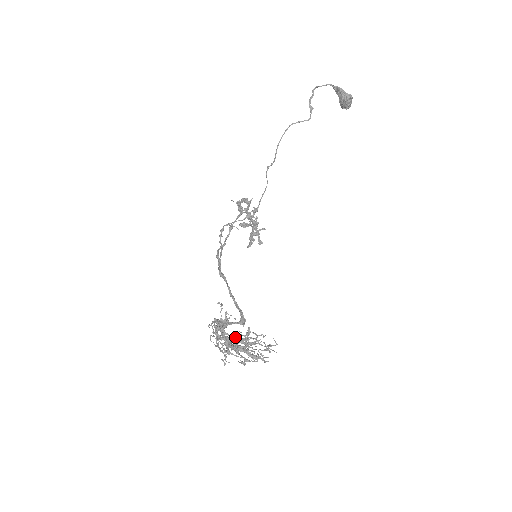
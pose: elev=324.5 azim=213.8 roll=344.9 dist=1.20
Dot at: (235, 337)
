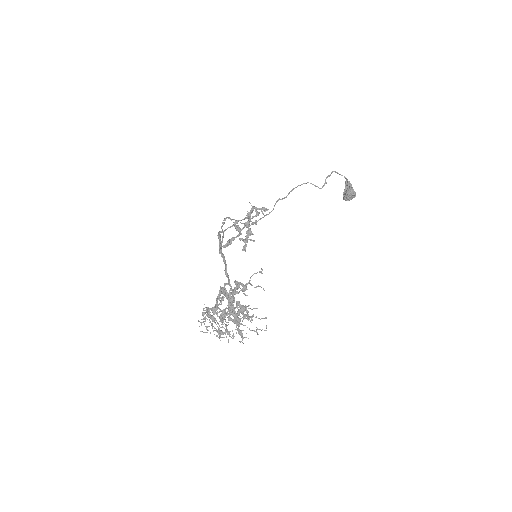
Dot at: occluded
